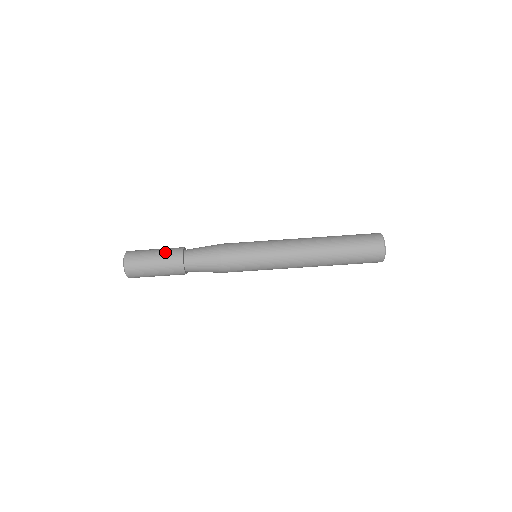
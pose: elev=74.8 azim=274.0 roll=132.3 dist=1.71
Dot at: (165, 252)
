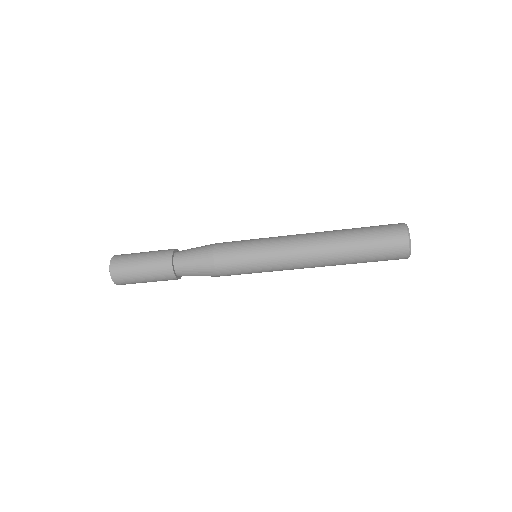
Dot at: (154, 275)
